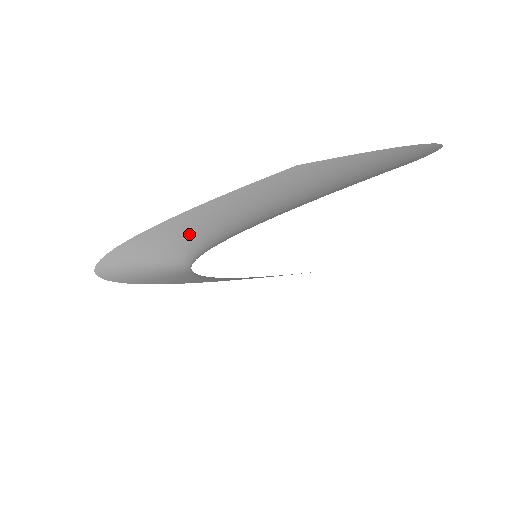
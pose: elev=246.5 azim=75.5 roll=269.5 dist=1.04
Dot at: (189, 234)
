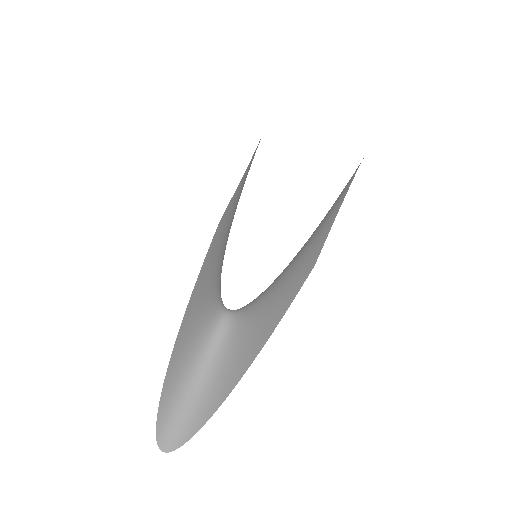
Dot at: (201, 313)
